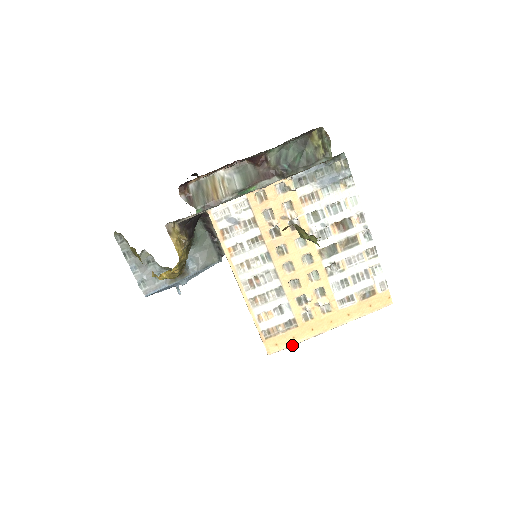
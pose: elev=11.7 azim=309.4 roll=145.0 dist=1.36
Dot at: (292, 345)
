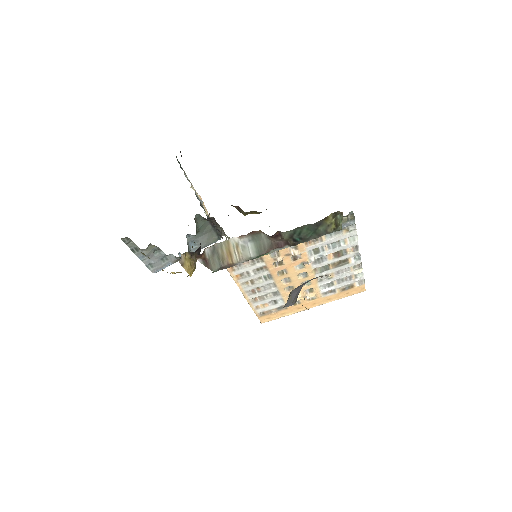
Dot at: occluded
